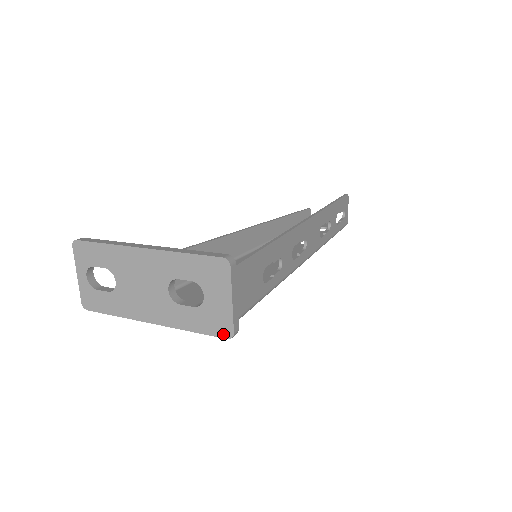
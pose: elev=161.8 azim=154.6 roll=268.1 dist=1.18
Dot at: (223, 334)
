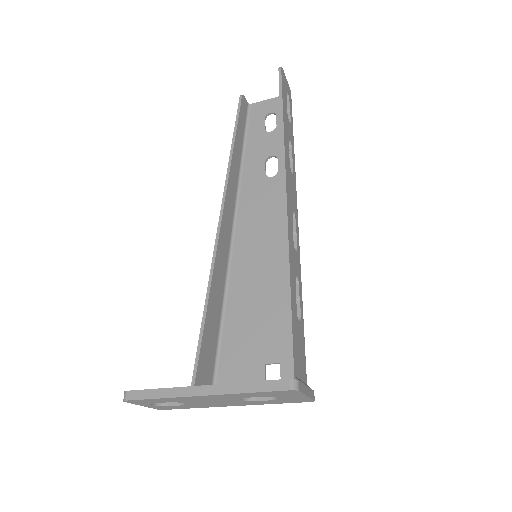
Dot at: occluded
